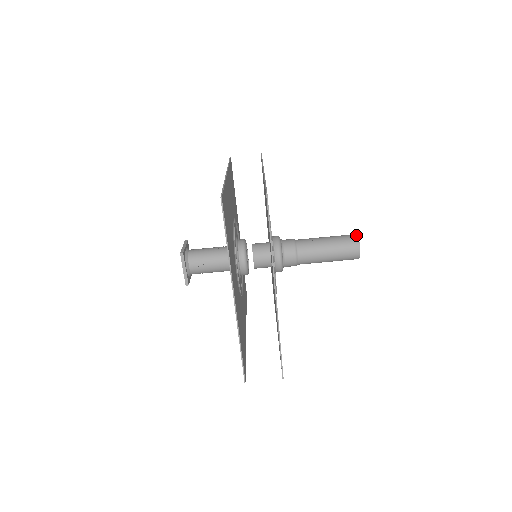
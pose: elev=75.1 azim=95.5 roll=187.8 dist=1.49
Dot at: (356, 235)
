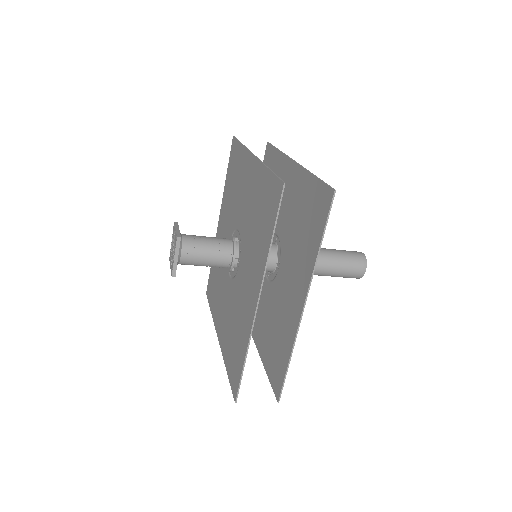
Dot at: (363, 253)
